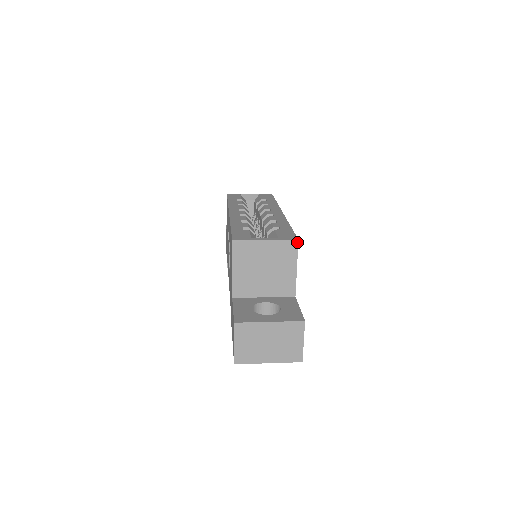
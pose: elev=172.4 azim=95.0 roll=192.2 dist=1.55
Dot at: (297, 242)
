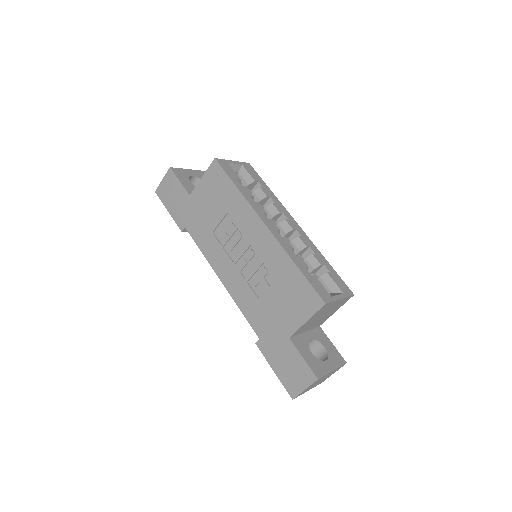
Dot at: (352, 296)
